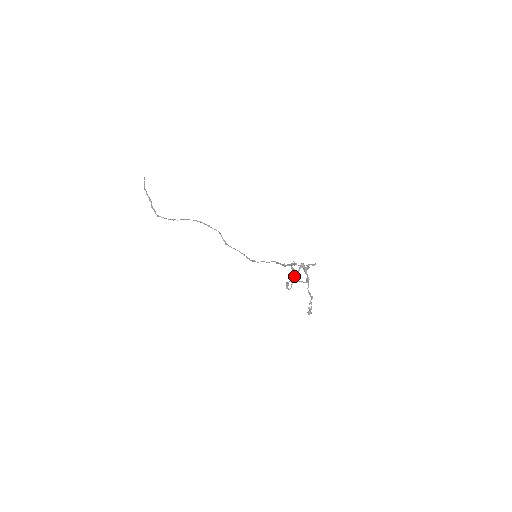
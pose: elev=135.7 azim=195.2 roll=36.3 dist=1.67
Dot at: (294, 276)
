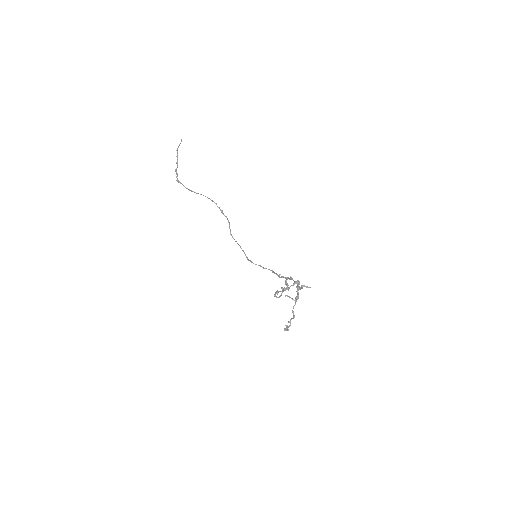
Dot at: (286, 288)
